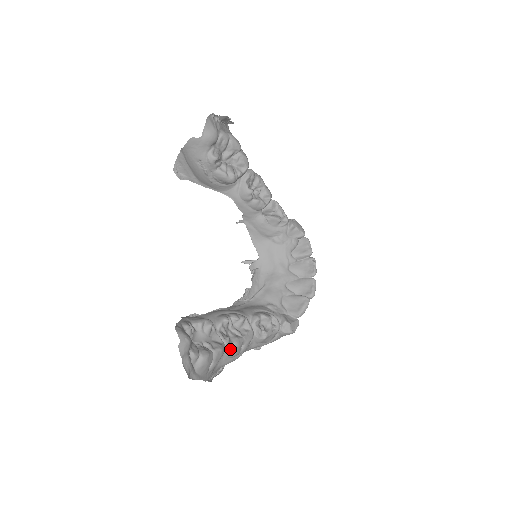
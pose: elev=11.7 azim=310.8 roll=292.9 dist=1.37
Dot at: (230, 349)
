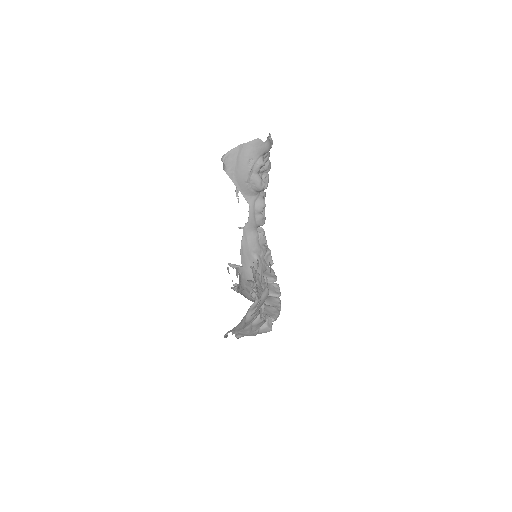
Dot at: (254, 309)
